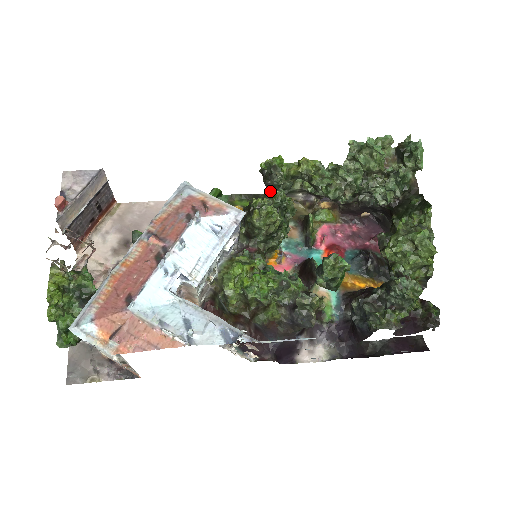
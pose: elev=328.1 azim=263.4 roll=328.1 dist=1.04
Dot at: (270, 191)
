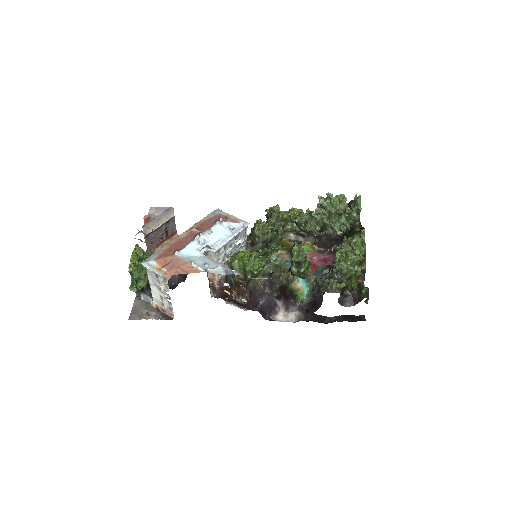
Dot at: occluded
